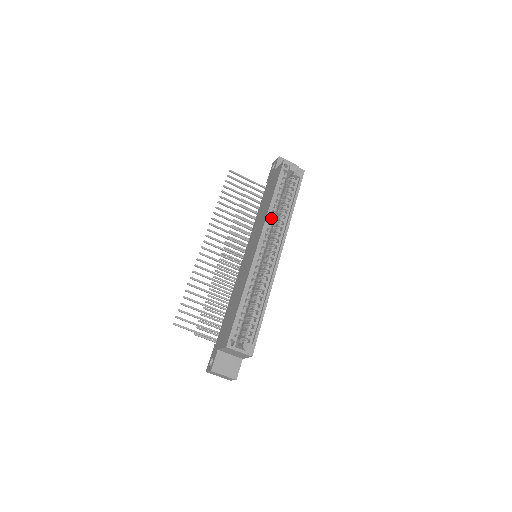
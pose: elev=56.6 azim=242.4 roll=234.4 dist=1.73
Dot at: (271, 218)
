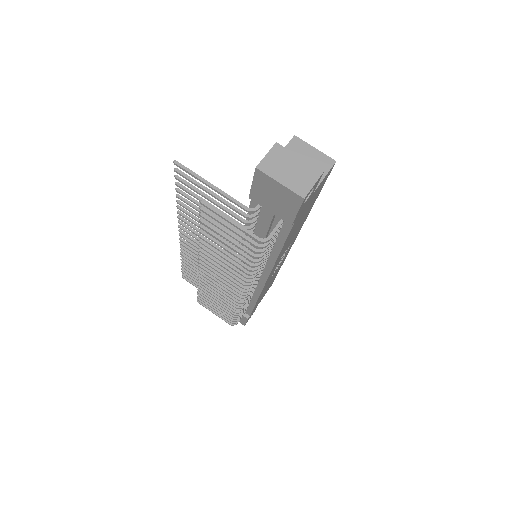
Dot at: occluded
